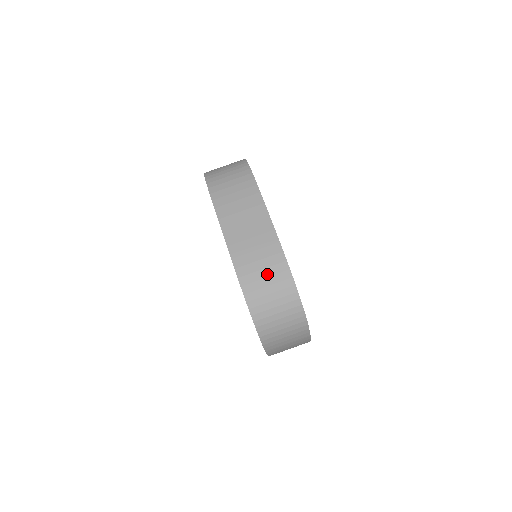
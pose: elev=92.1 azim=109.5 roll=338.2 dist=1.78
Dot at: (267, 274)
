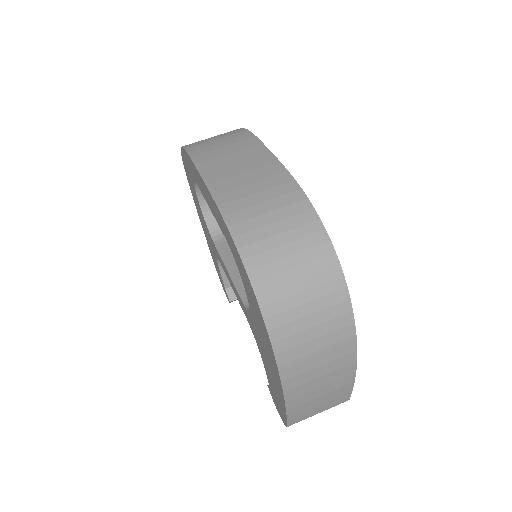
Dot at: (271, 207)
